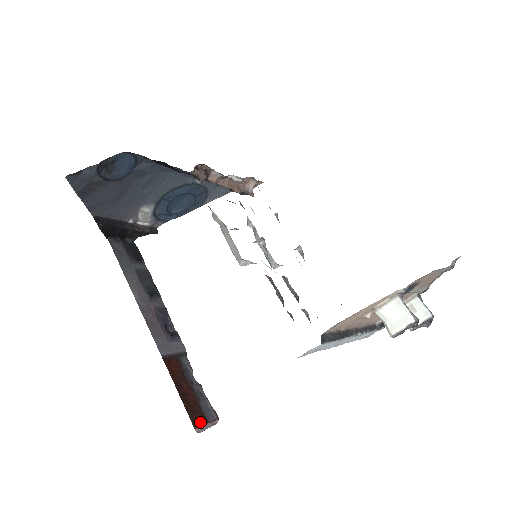
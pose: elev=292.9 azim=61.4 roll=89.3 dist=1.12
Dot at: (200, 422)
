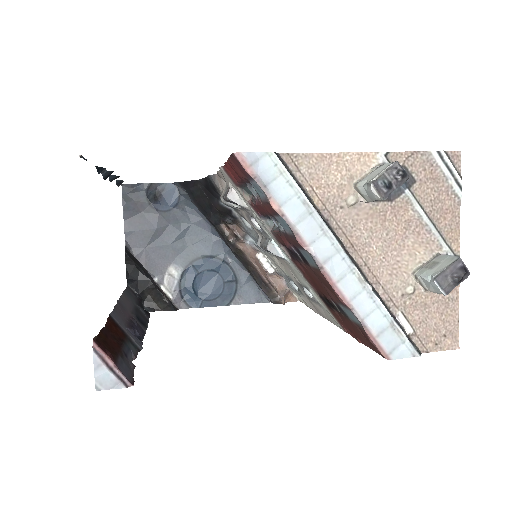
Dot at: (105, 350)
